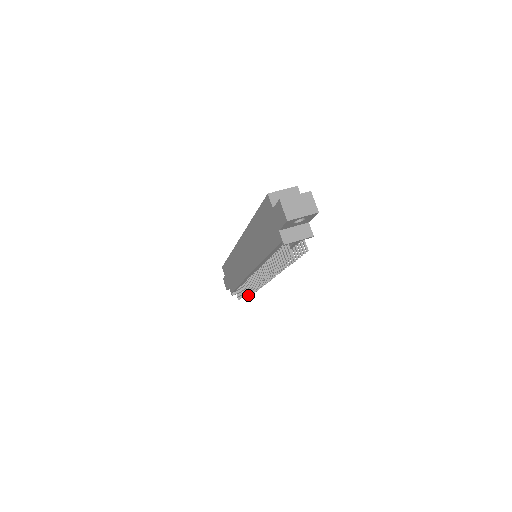
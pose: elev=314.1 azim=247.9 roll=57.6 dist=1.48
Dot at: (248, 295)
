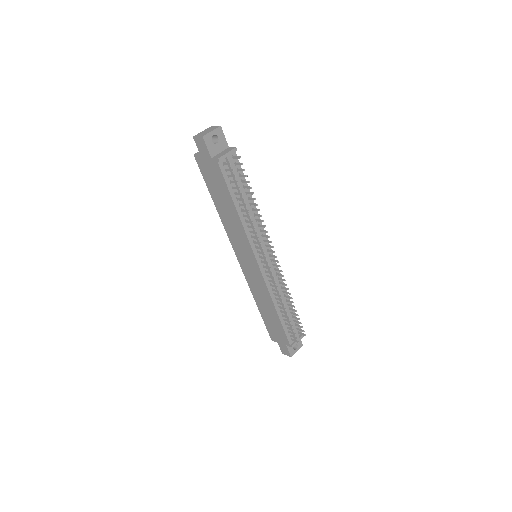
Dot at: (304, 335)
